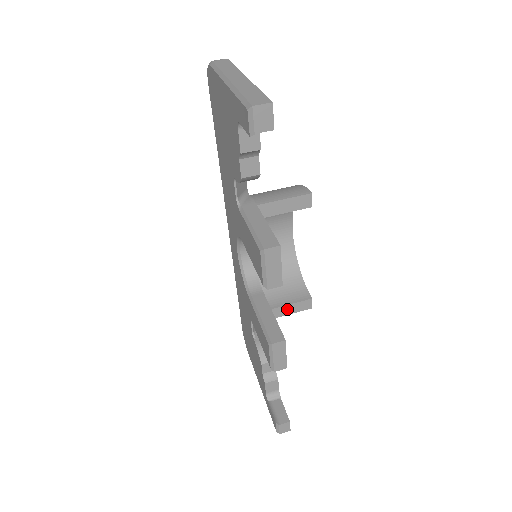
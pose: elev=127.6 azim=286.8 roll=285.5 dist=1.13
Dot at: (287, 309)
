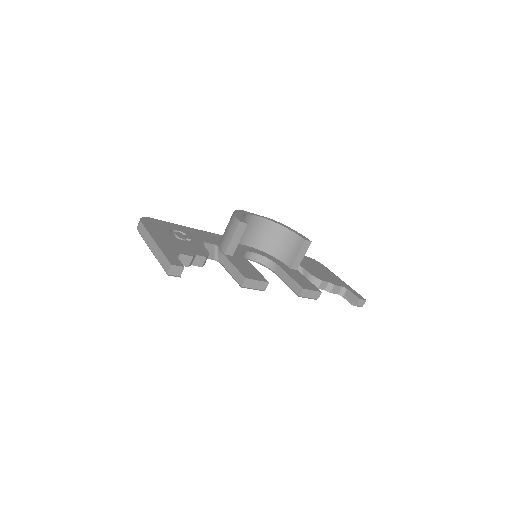
Dot at: (300, 256)
